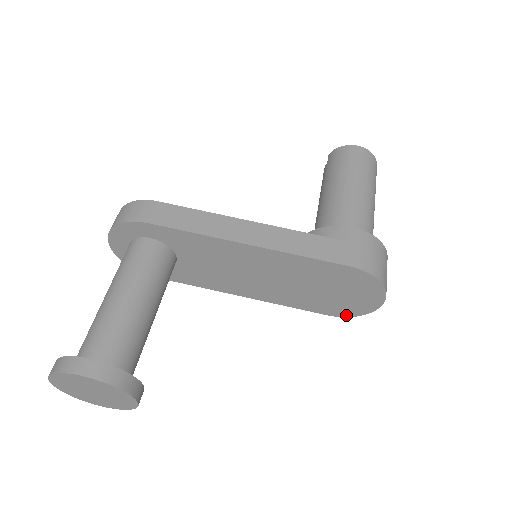
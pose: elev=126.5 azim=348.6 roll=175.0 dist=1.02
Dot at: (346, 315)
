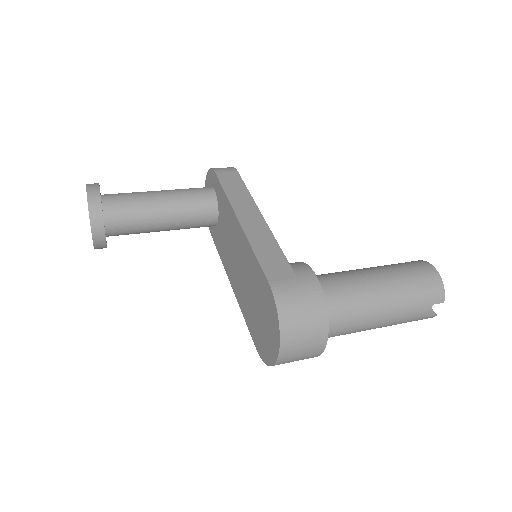
Dot at: (263, 357)
